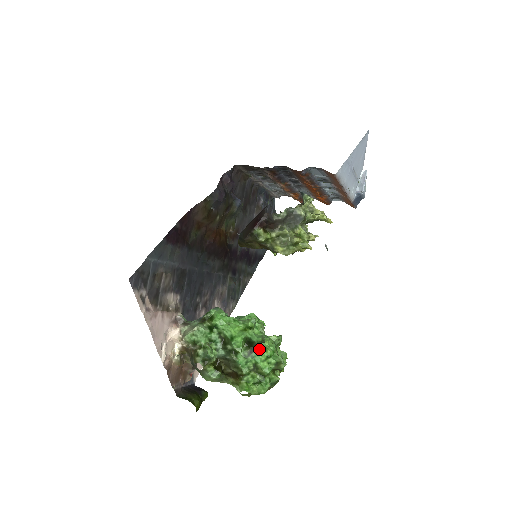
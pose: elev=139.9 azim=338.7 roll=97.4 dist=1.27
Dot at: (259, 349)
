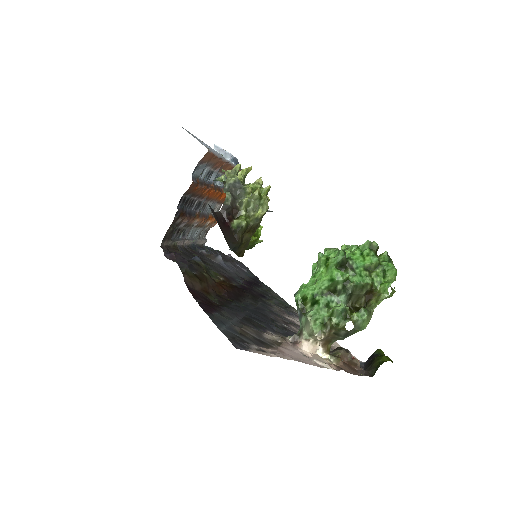
Dot at: (351, 259)
